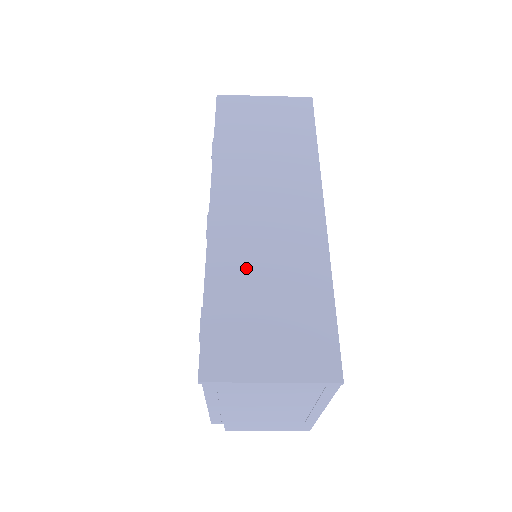
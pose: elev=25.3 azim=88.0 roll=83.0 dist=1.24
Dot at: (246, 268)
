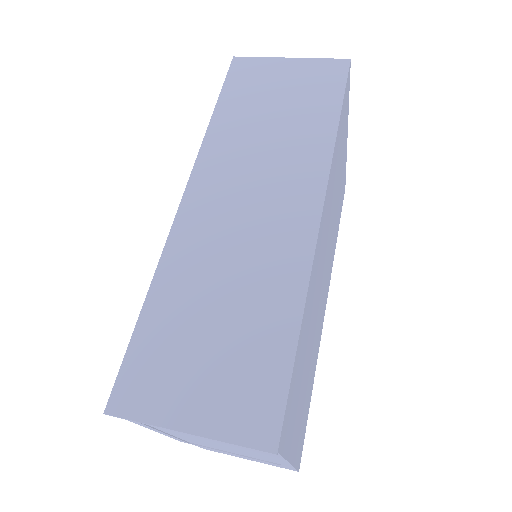
Dot at: (201, 278)
